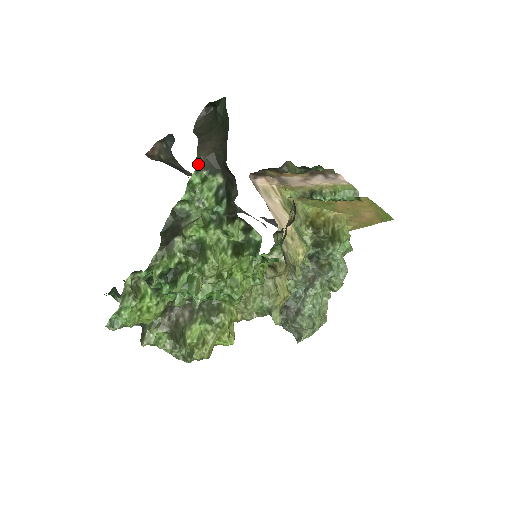
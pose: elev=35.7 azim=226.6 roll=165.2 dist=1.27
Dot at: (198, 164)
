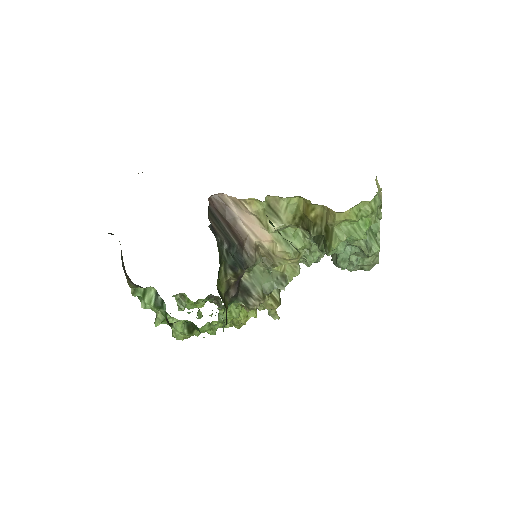
Dot at: (133, 287)
